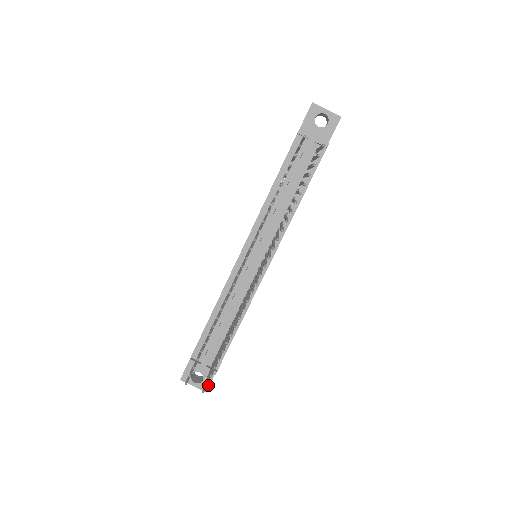
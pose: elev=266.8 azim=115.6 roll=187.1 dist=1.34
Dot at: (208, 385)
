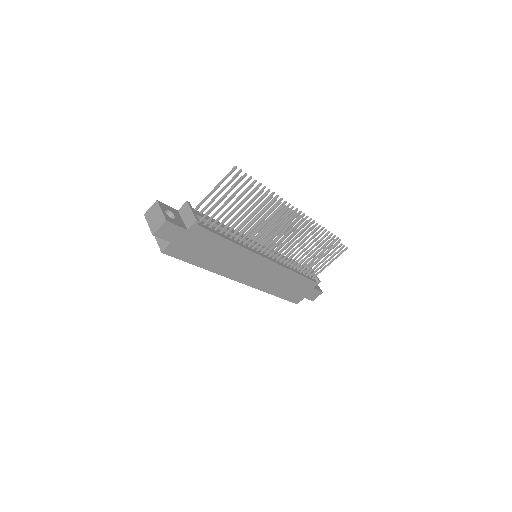
Dot at: (172, 222)
